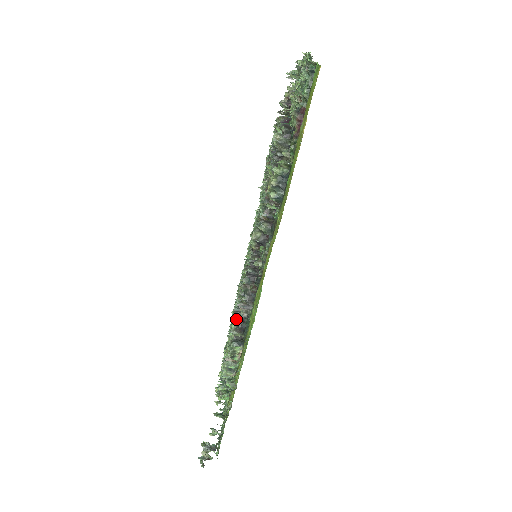
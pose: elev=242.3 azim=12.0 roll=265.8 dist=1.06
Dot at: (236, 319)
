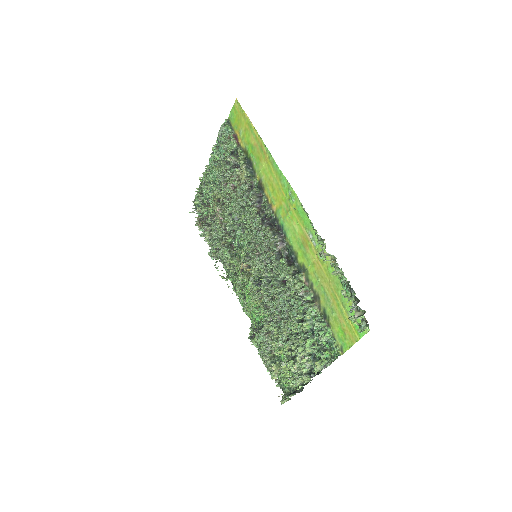
Dot at: (283, 258)
